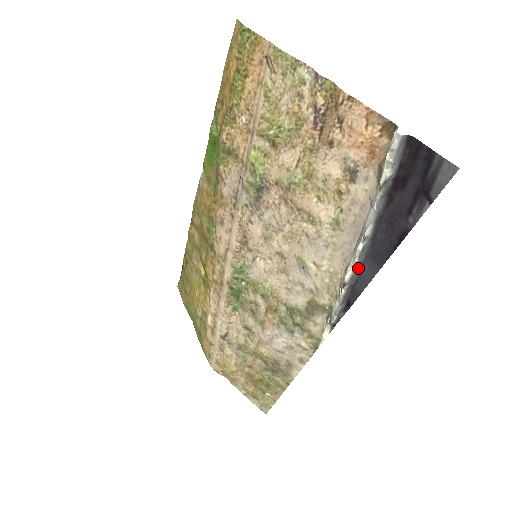
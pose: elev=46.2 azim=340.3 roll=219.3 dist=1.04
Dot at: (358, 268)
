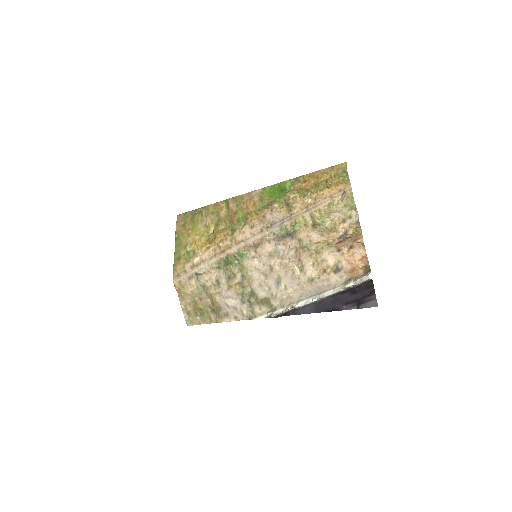
Dot at: (305, 305)
